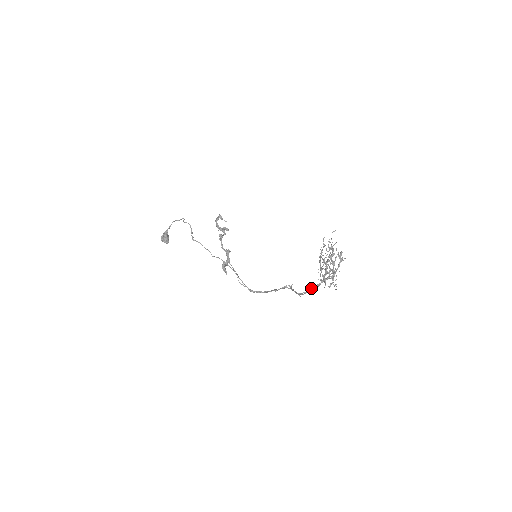
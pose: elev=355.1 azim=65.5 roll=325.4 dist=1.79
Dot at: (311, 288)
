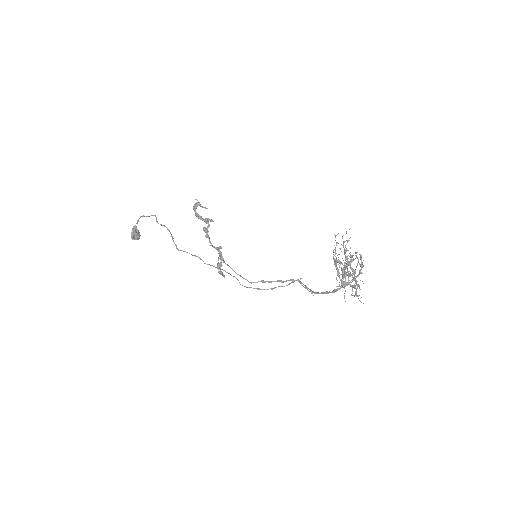
Dot at: (327, 291)
